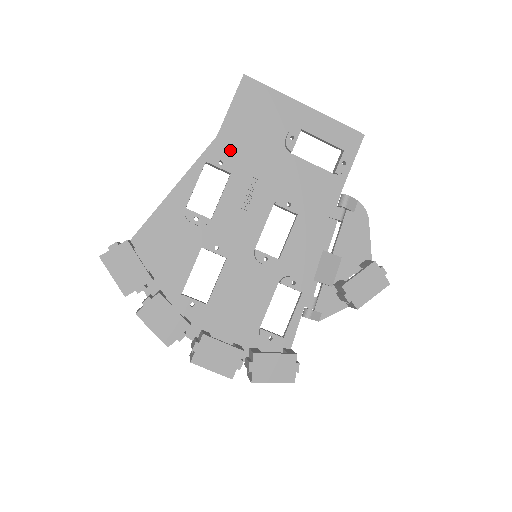
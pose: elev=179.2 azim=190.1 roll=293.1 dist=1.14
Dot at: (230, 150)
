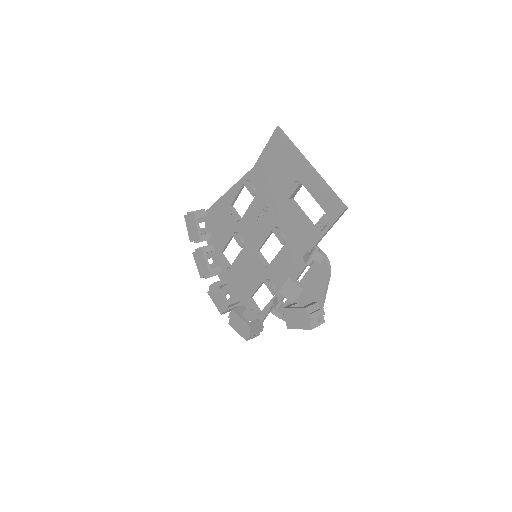
Dot at: (258, 180)
